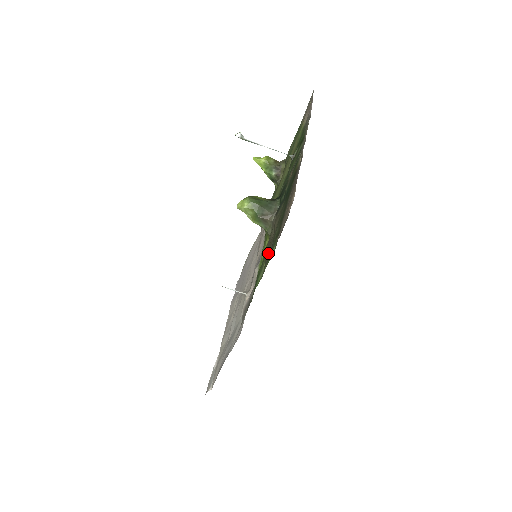
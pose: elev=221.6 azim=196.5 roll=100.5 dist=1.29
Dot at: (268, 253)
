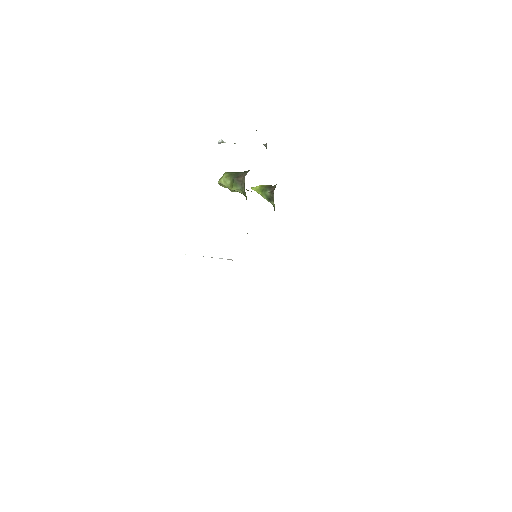
Dot at: occluded
